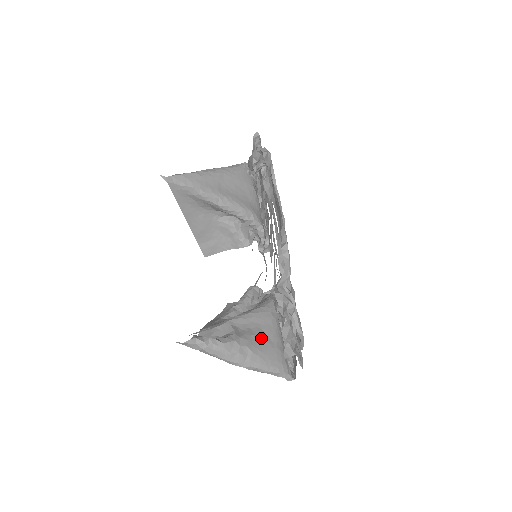
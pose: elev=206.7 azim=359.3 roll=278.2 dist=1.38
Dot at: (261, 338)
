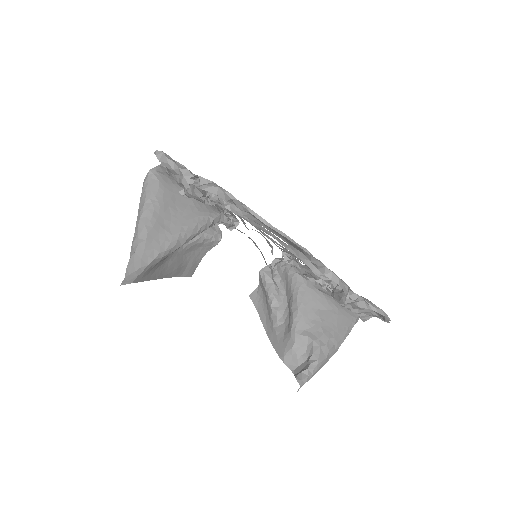
Dot at: (326, 318)
